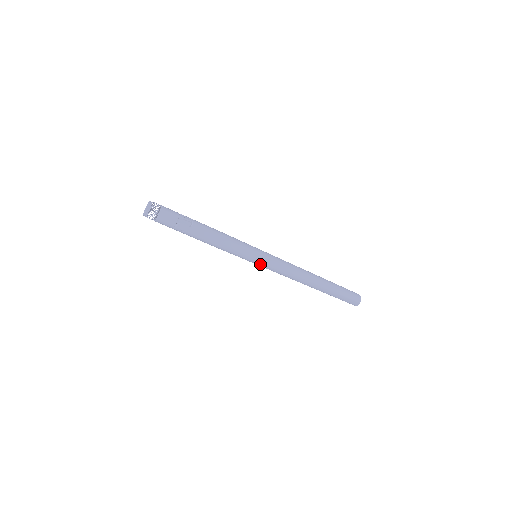
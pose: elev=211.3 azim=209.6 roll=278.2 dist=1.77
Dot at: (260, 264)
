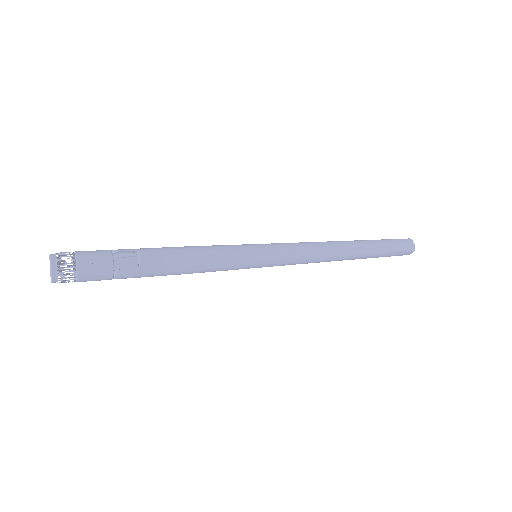
Dot at: (267, 266)
